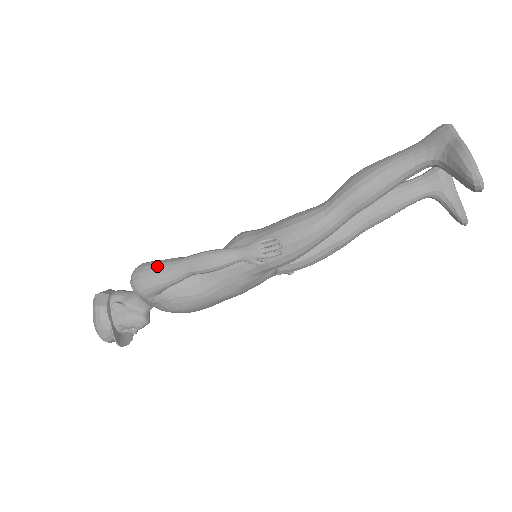
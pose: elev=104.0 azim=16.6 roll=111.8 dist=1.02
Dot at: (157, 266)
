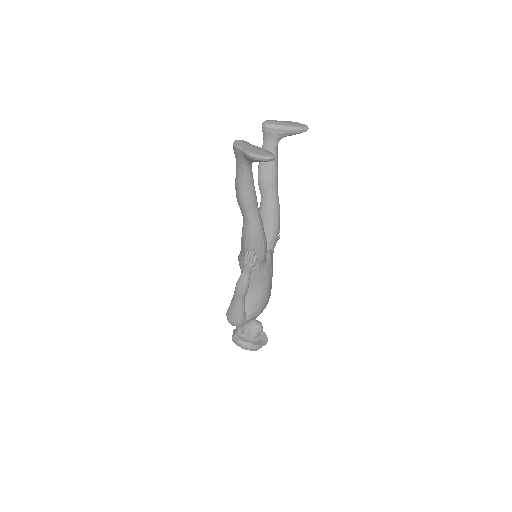
Dot at: (231, 310)
